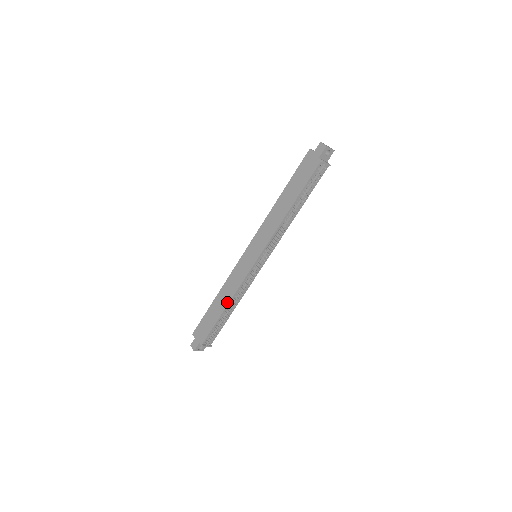
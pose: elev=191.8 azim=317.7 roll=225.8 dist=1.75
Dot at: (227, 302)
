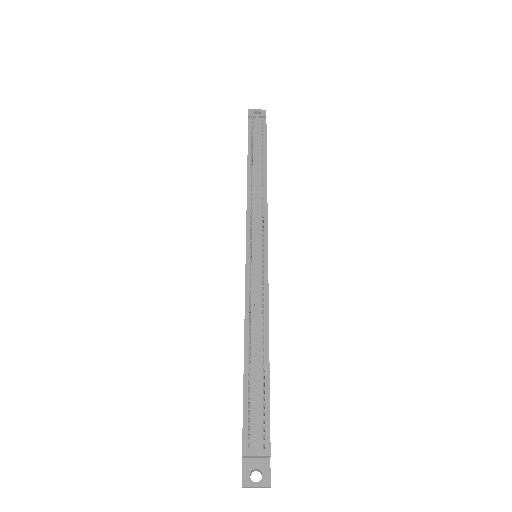
Dot at: occluded
